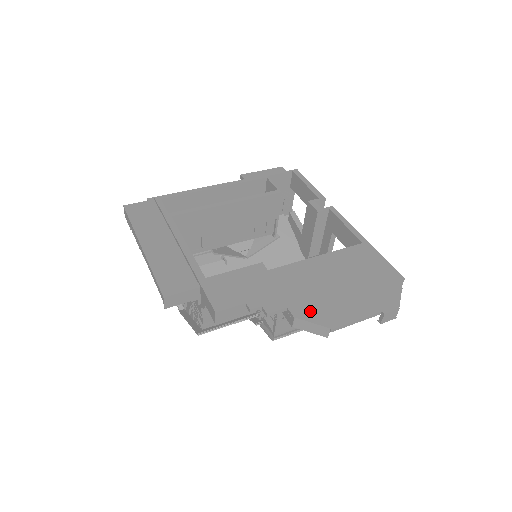
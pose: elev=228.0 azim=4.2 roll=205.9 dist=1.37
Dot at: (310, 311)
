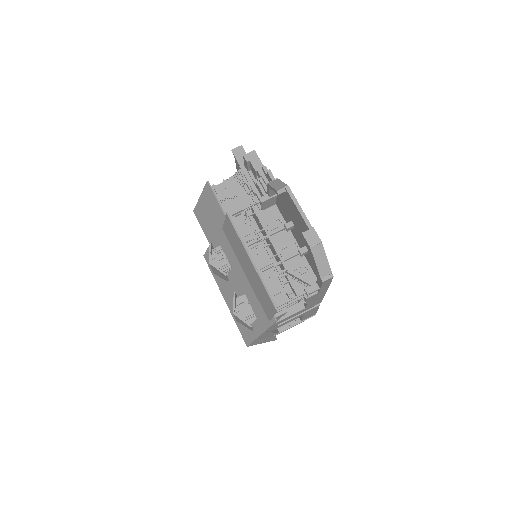
Dot at: occluded
